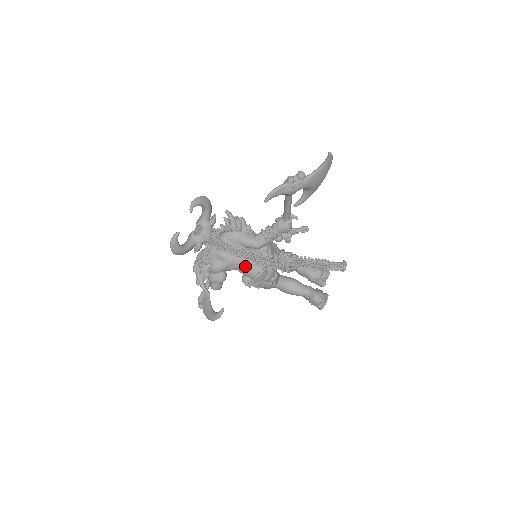
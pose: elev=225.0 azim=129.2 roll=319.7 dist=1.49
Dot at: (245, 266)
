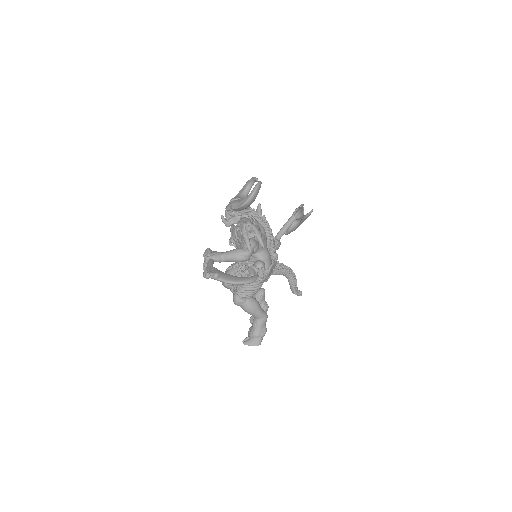
Dot at: (267, 250)
